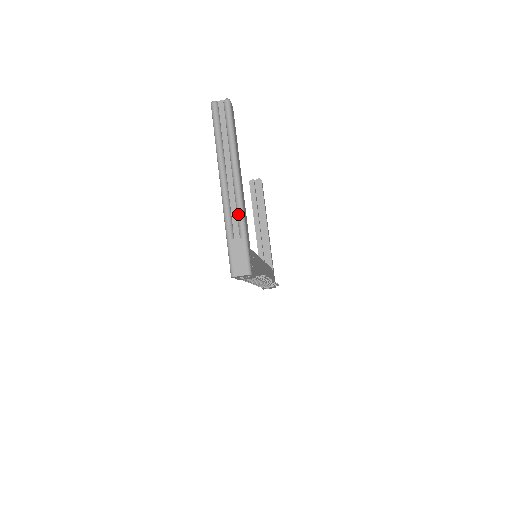
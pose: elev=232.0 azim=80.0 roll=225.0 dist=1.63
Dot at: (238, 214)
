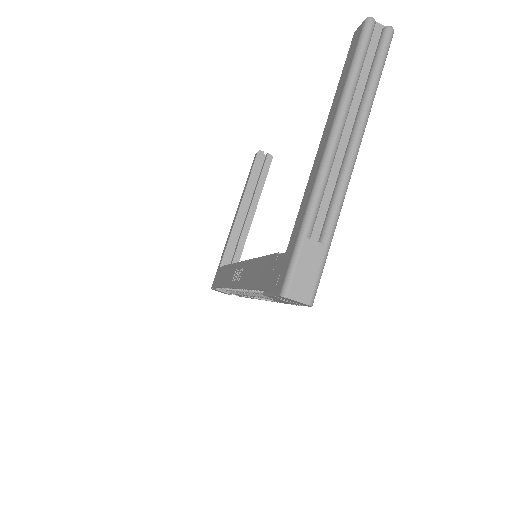
Dot at: (334, 205)
